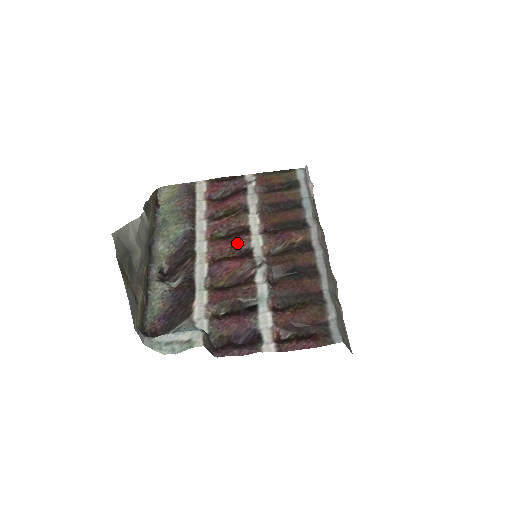
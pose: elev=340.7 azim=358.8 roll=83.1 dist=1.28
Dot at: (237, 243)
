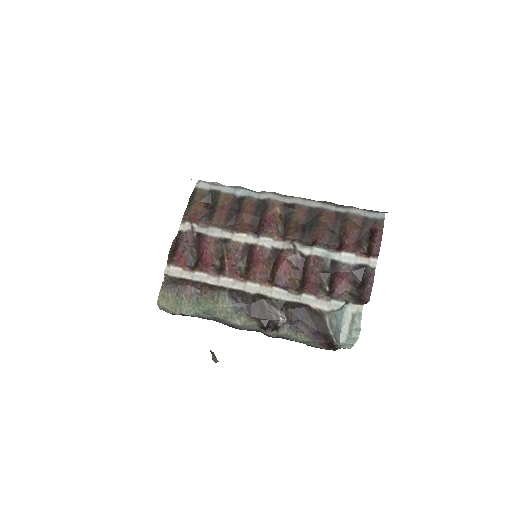
Dot at: (261, 258)
